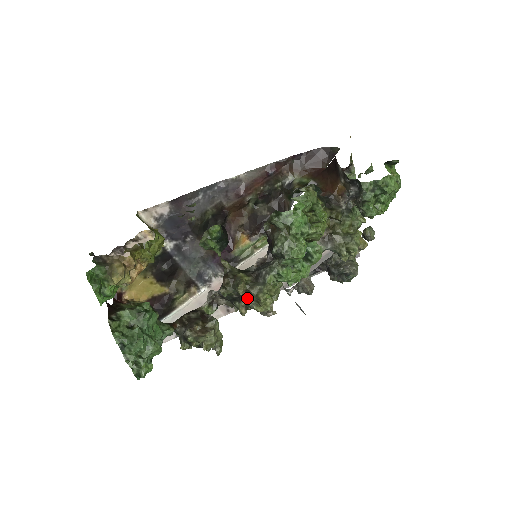
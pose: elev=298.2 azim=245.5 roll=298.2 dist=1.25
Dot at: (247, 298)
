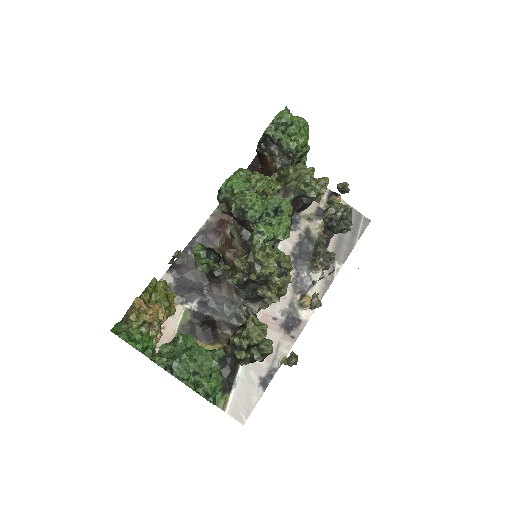
Dot at: (252, 270)
